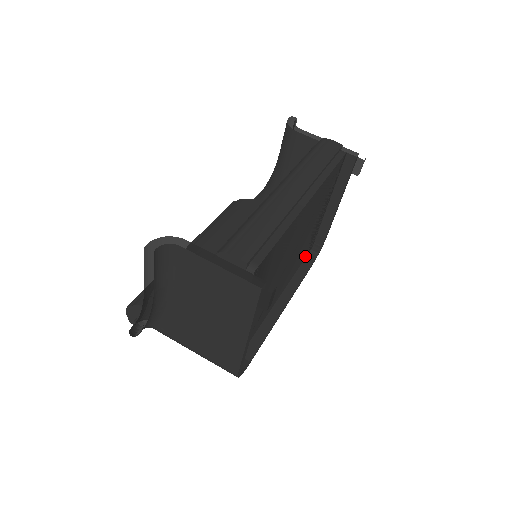
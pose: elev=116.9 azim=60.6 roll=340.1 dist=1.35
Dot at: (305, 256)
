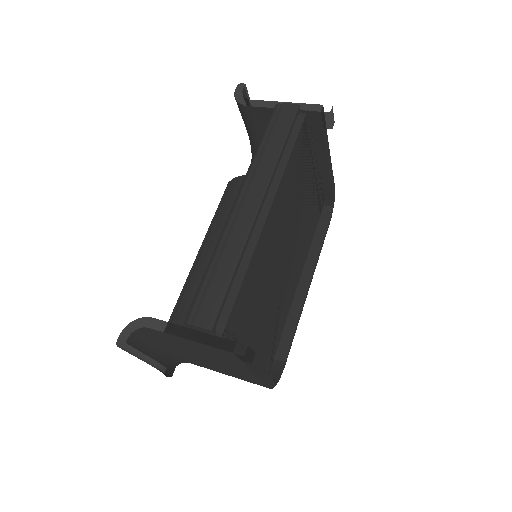
Dot at: (318, 218)
